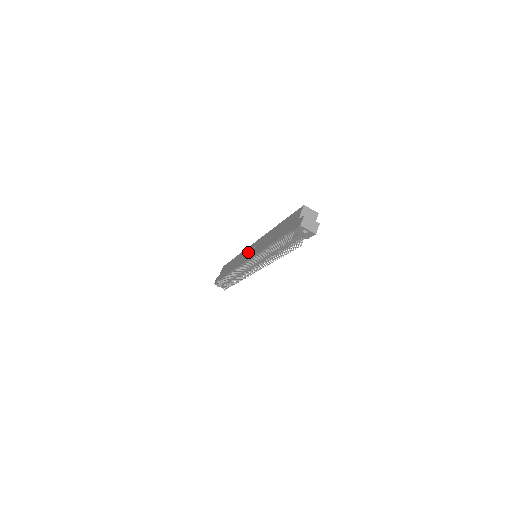
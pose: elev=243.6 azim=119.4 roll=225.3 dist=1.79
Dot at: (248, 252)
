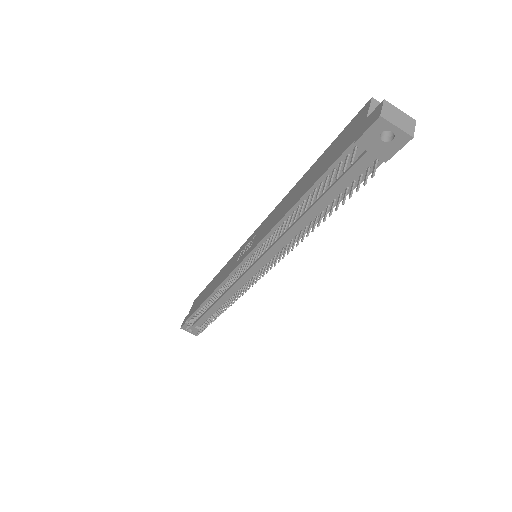
Dot at: (241, 251)
